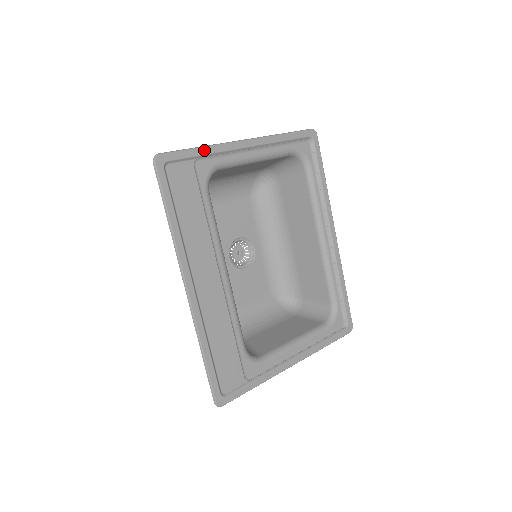
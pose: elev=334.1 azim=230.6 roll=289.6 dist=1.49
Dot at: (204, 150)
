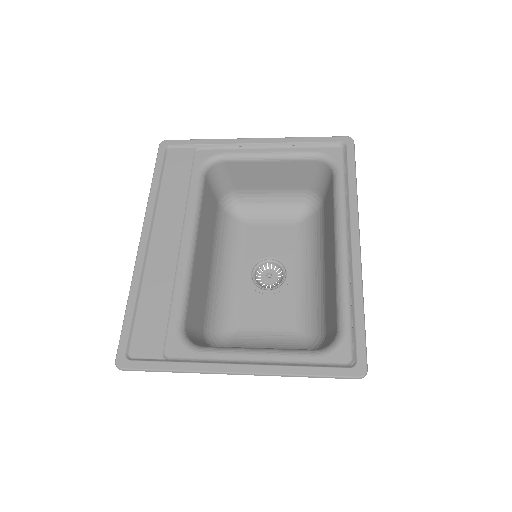
Dot at: (208, 141)
